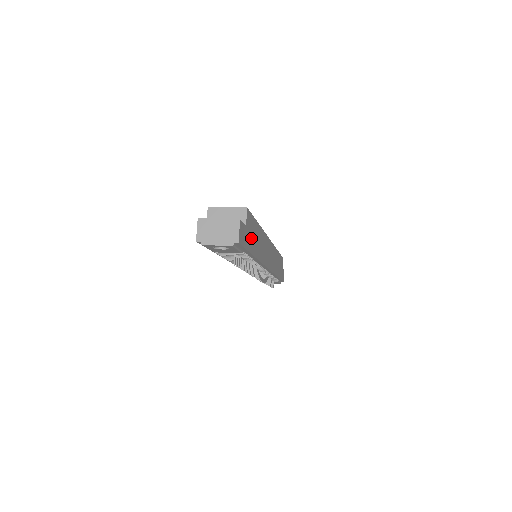
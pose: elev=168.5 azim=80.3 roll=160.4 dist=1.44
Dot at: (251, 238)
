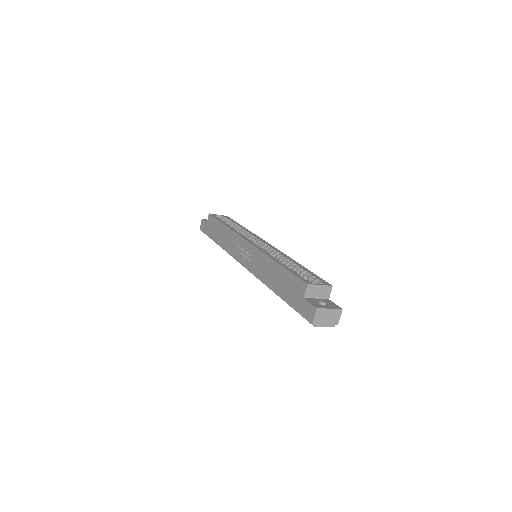
Dot at: occluded
